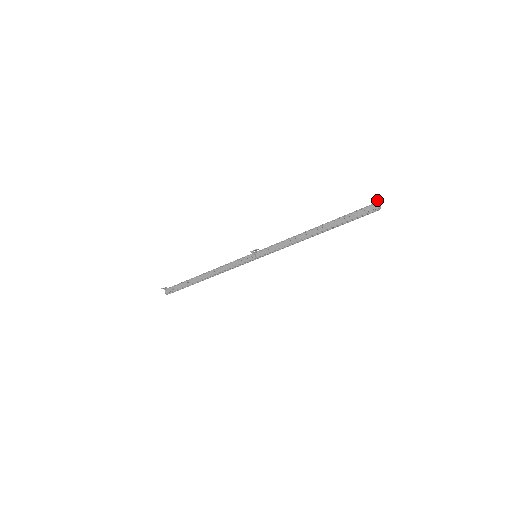
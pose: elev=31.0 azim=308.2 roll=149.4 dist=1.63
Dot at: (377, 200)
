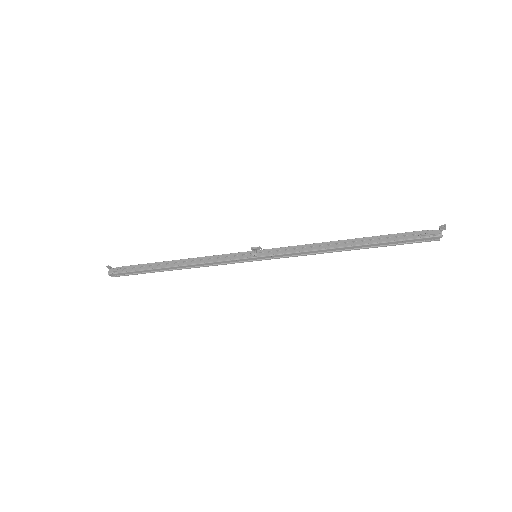
Dot at: (440, 228)
